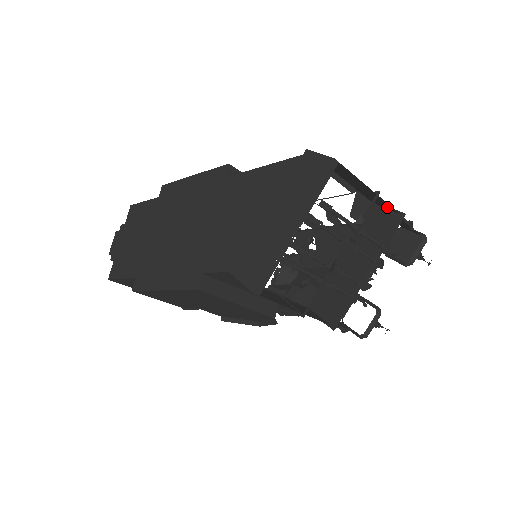
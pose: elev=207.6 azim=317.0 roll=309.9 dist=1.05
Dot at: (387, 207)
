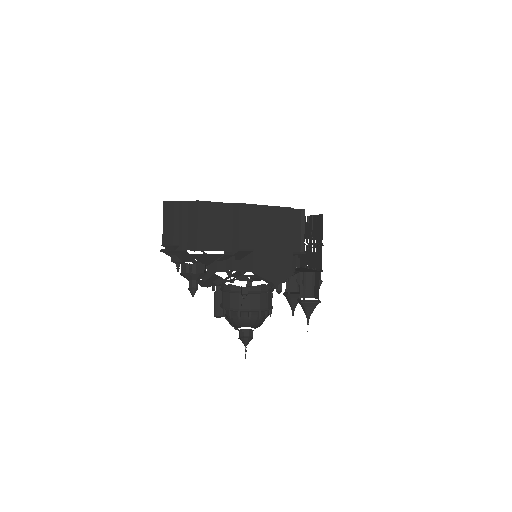
Dot at: occluded
